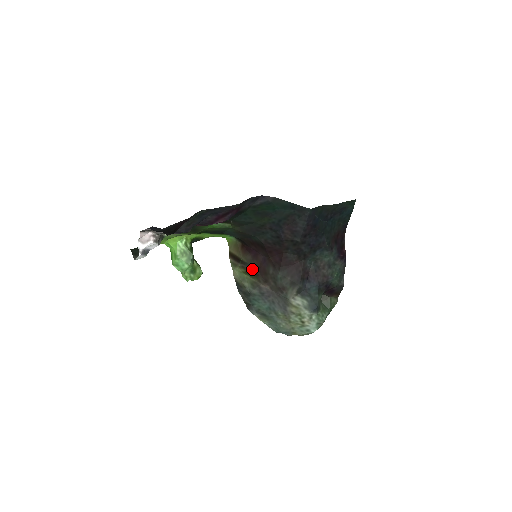
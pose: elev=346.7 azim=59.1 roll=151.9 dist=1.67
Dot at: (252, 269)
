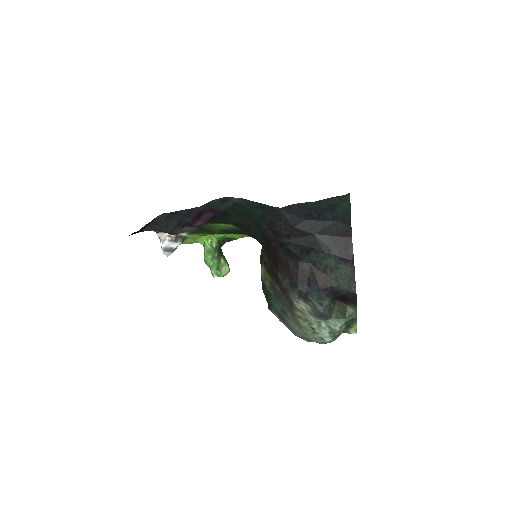
Dot at: (269, 269)
